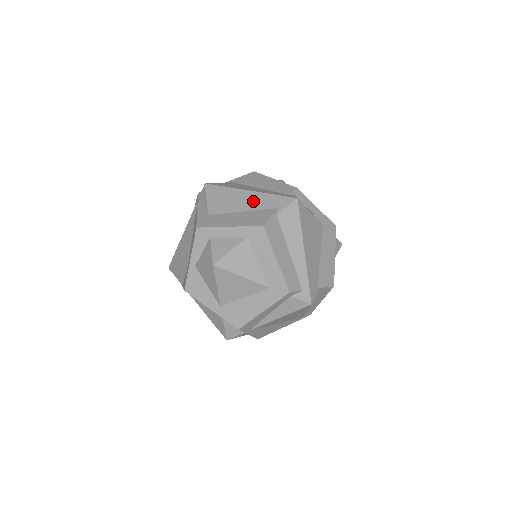
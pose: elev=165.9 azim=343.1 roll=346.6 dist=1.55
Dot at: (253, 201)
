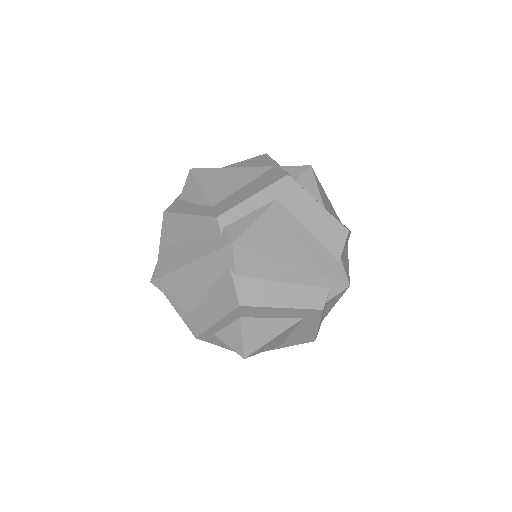
Dot at: (203, 275)
